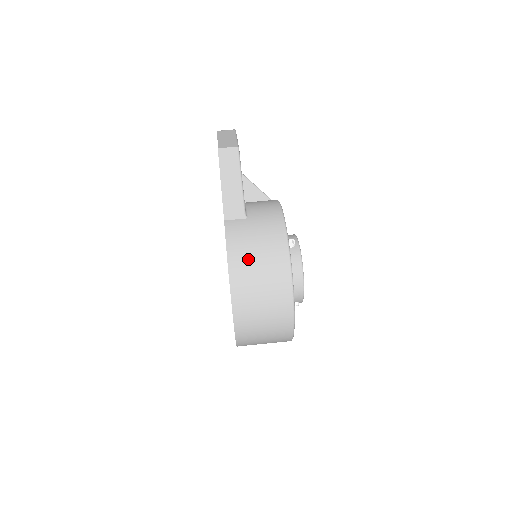
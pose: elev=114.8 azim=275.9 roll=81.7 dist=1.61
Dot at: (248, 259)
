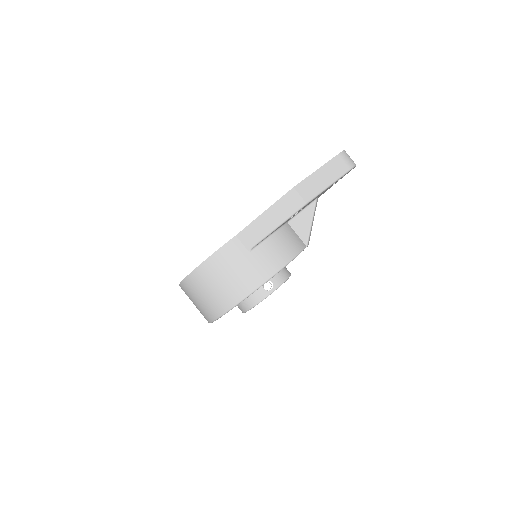
Dot at: (214, 276)
